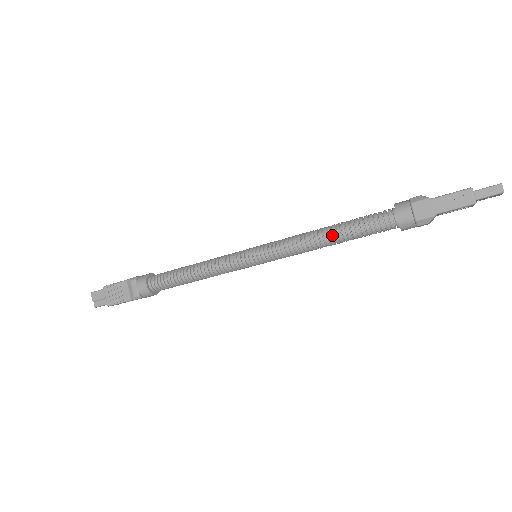
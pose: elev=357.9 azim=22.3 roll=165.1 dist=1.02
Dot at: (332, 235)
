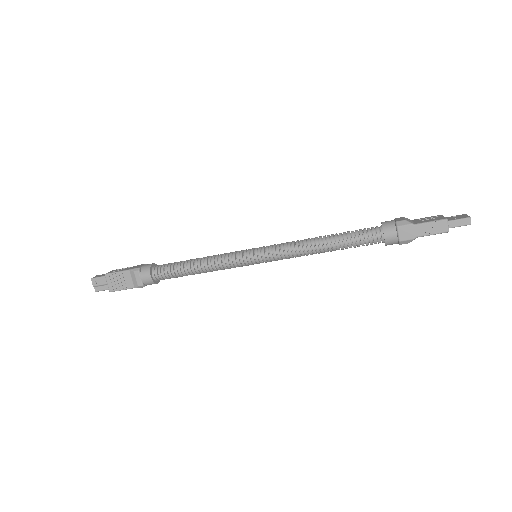
Dot at: (327, 245)
